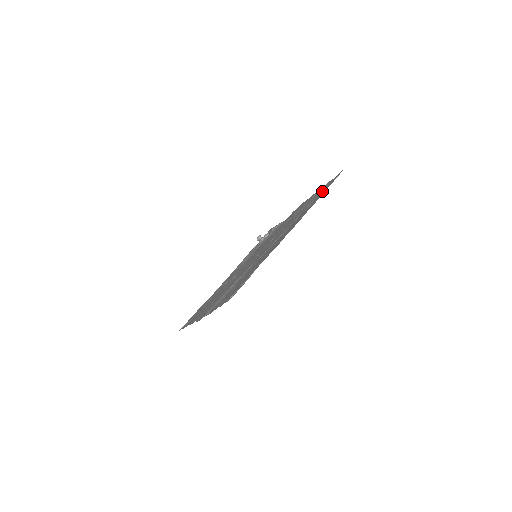
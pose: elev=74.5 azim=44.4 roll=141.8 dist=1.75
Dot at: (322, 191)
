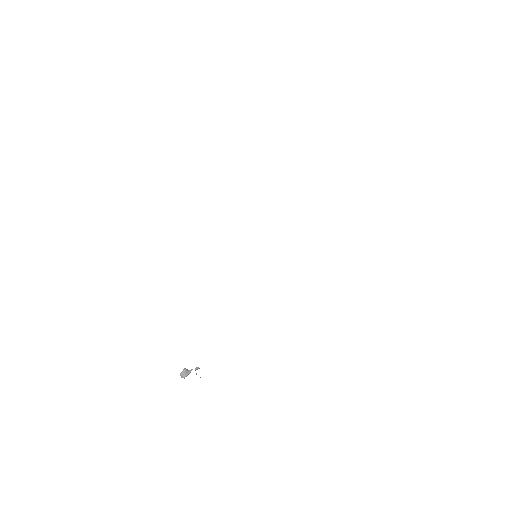
Dot at: occluded
